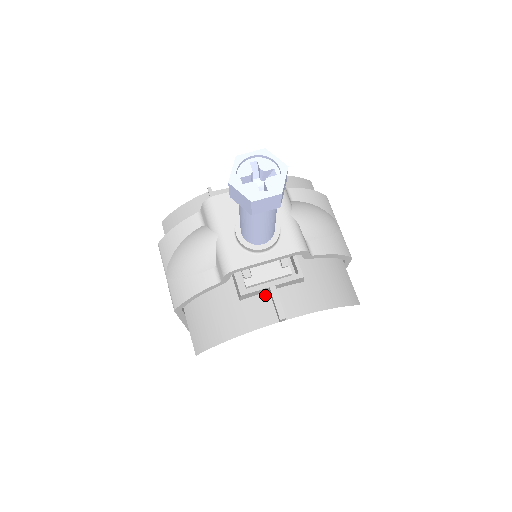
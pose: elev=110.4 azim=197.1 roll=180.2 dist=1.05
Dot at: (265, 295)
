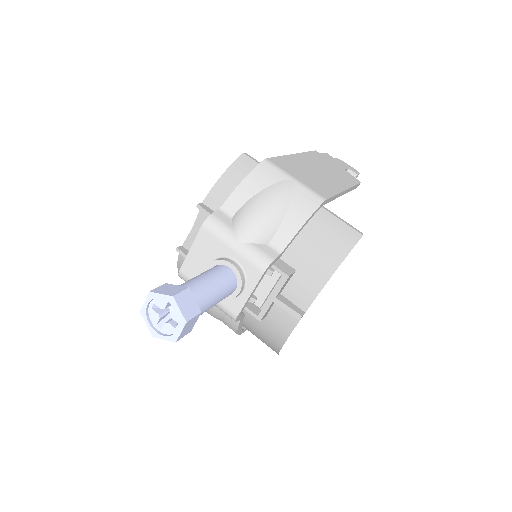
Dot at: occluded
